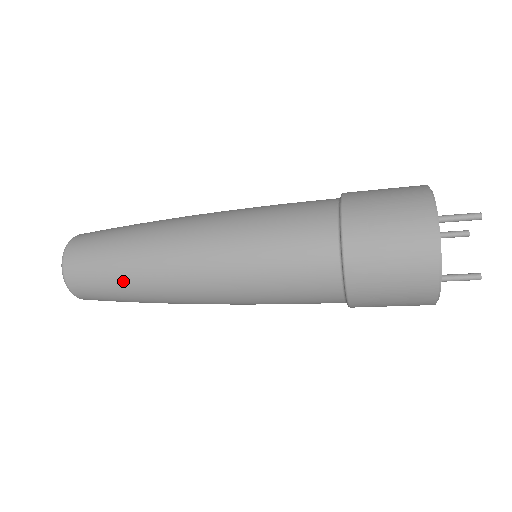
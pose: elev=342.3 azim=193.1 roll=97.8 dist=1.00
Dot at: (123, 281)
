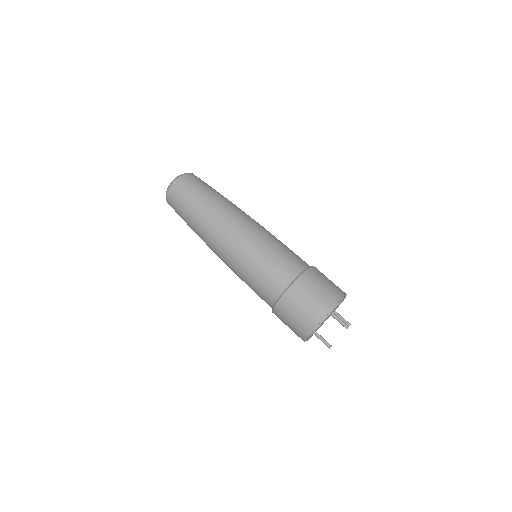
Dot at: (191, 219)
